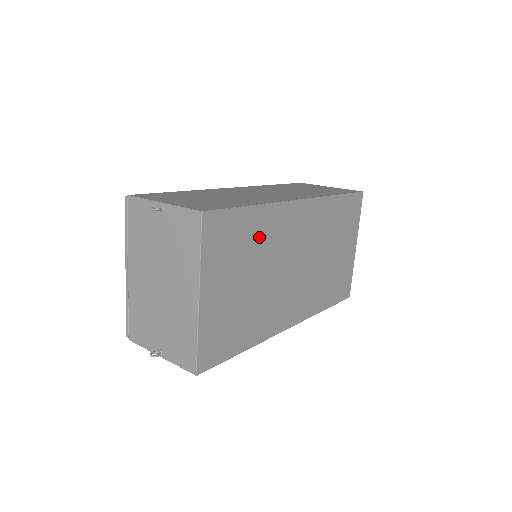
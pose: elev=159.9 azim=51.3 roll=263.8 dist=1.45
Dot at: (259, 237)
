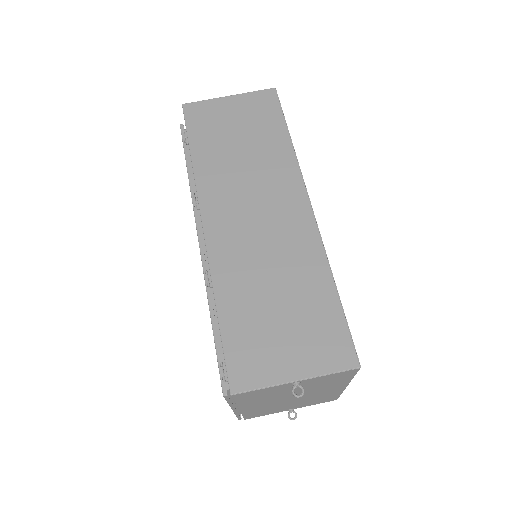
Dot at: occluded
